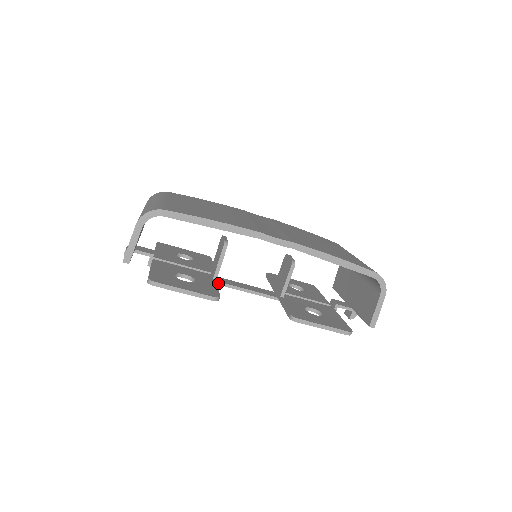
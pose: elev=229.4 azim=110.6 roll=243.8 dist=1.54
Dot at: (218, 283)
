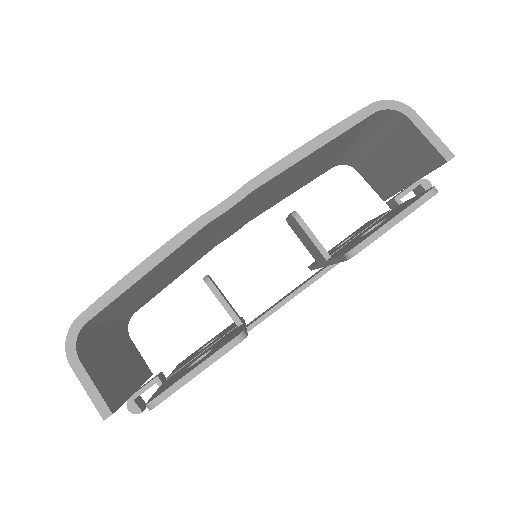
Dot at: (252, 326)
